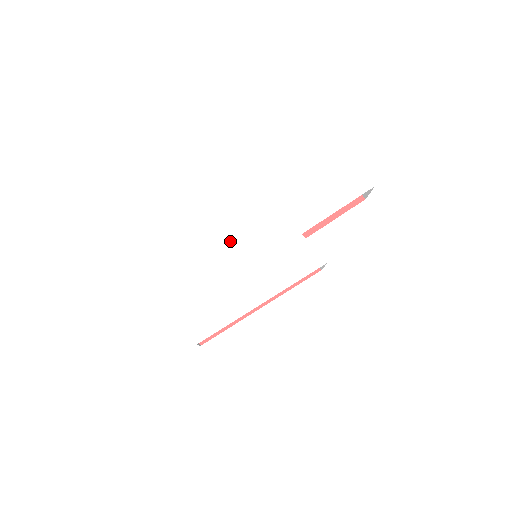
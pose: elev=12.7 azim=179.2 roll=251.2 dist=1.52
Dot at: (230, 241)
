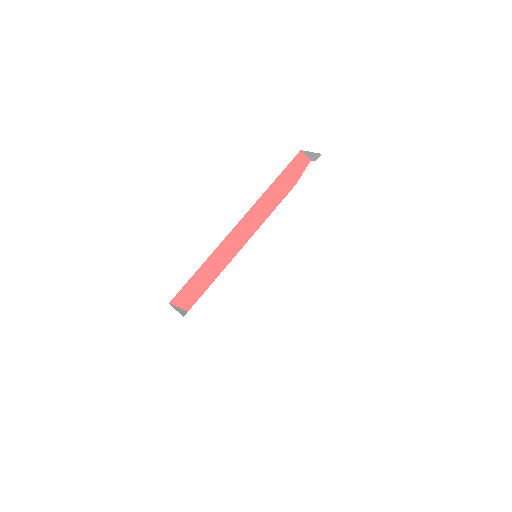
Dot at: (245, 264)
